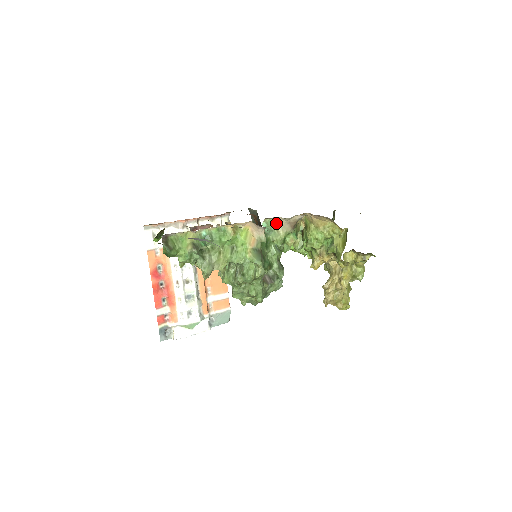
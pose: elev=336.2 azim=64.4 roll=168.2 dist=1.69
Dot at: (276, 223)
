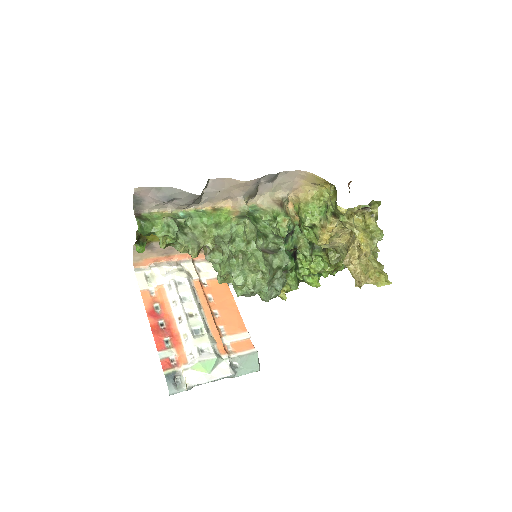
Dot at: (260, 205)
